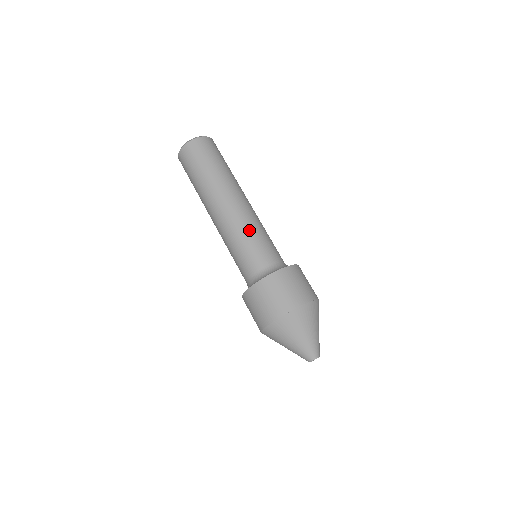
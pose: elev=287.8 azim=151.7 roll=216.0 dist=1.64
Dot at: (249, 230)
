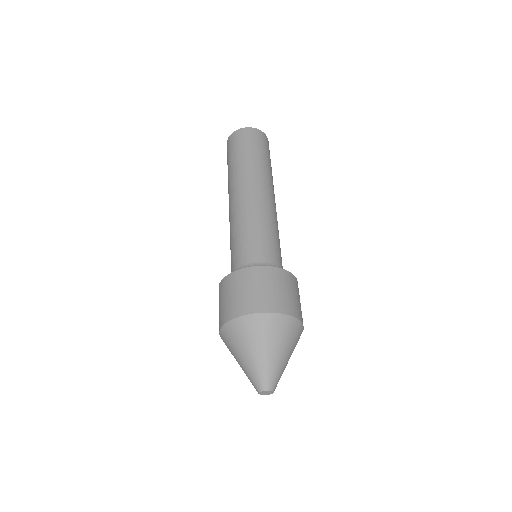
Dot at: (235, 228)
